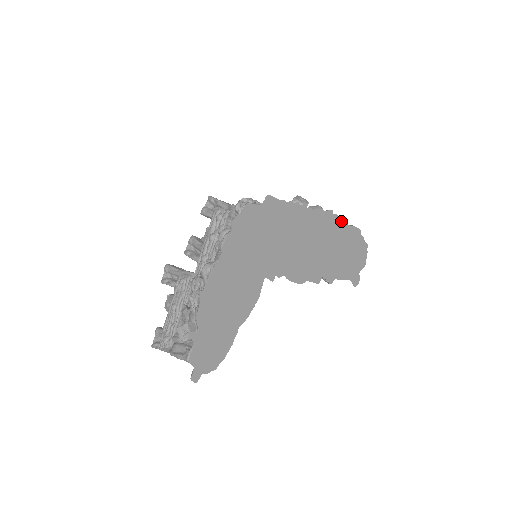
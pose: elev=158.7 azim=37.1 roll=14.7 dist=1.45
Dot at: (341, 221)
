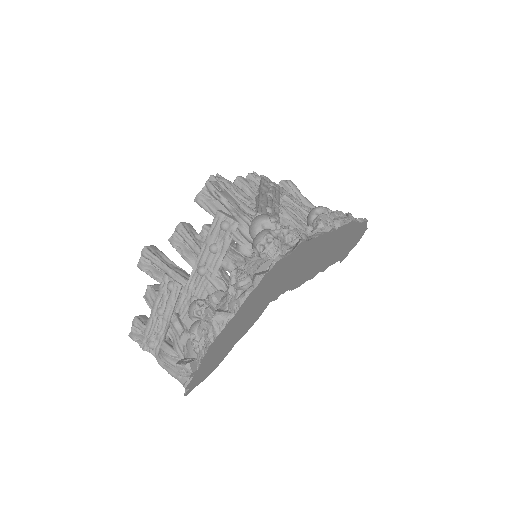
Dot at: (355, 224)
